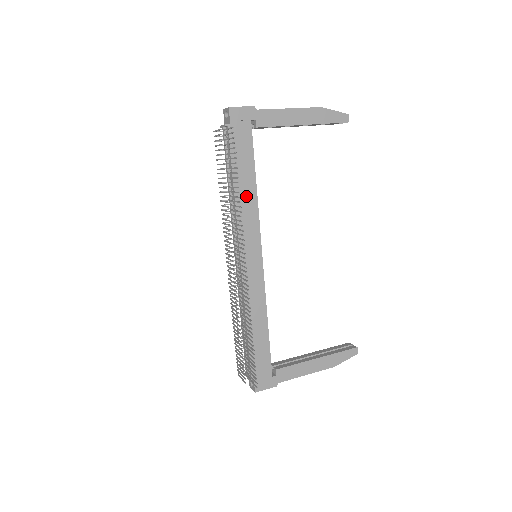
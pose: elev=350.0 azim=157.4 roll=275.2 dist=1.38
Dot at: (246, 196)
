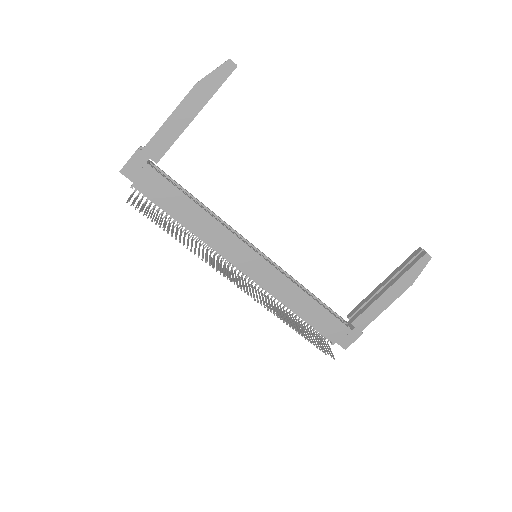
Dot at: (201, 224)
